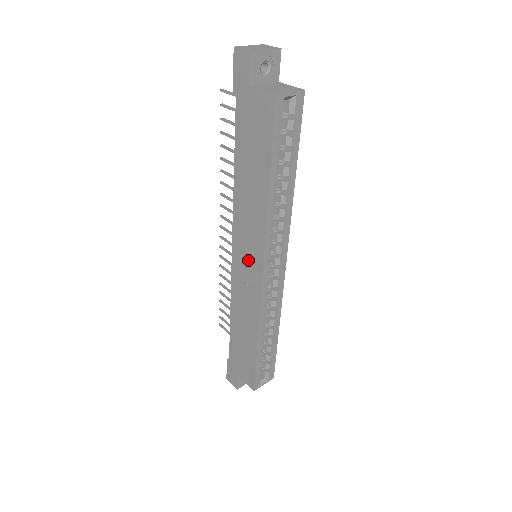
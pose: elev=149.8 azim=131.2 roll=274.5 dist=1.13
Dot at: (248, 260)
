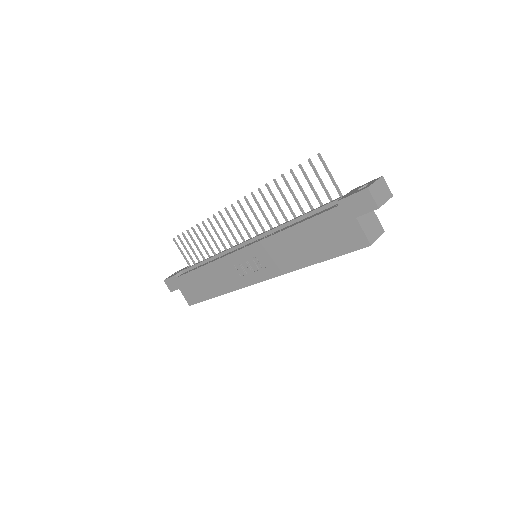
Dot at: (253, 266)
